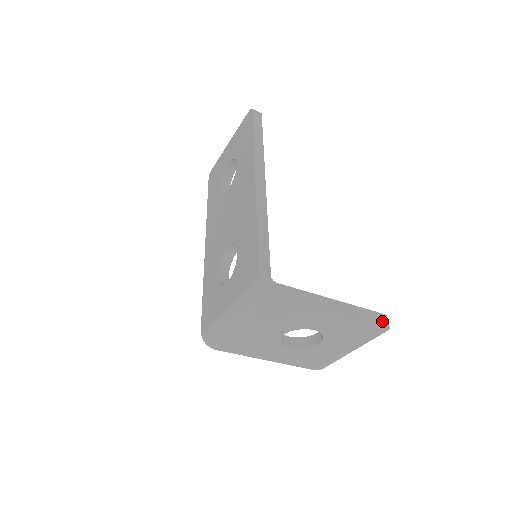
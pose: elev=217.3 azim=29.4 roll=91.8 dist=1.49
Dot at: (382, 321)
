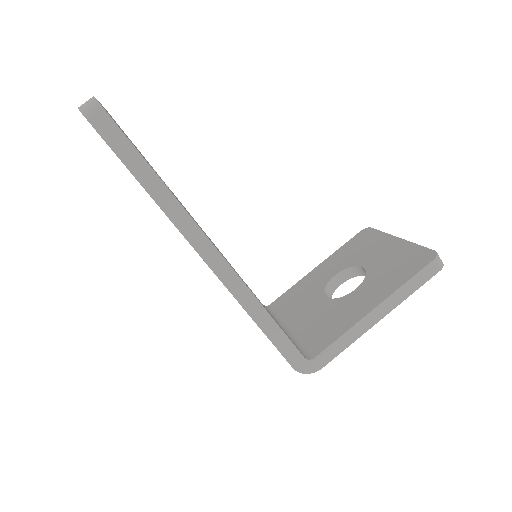
Dot at: (433, 272)
